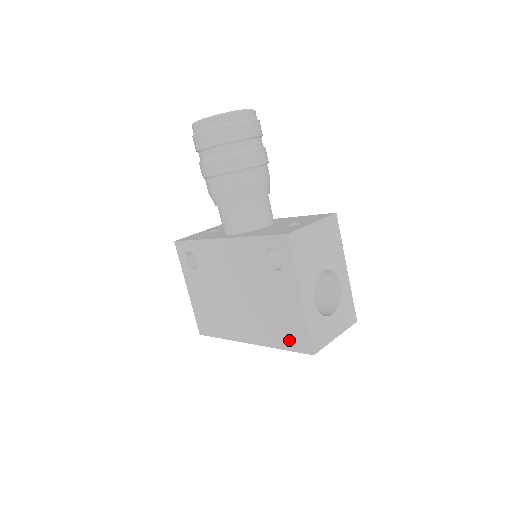
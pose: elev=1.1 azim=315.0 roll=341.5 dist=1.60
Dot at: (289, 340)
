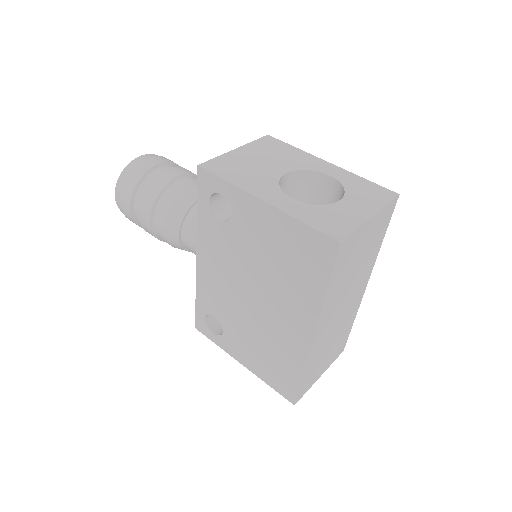
Dot at: (314, 267)
